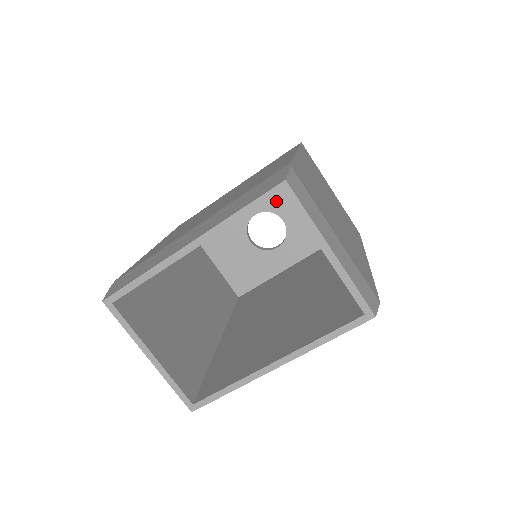
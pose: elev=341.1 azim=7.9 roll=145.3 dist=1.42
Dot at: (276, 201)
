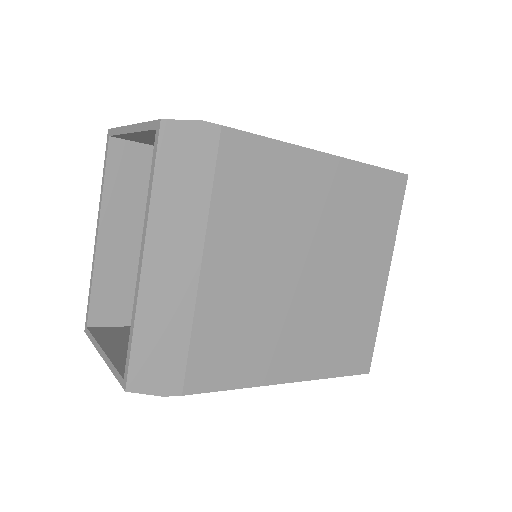
Dot at: occluded
